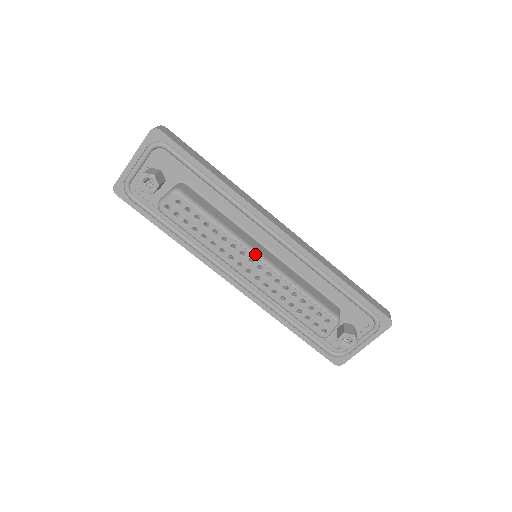
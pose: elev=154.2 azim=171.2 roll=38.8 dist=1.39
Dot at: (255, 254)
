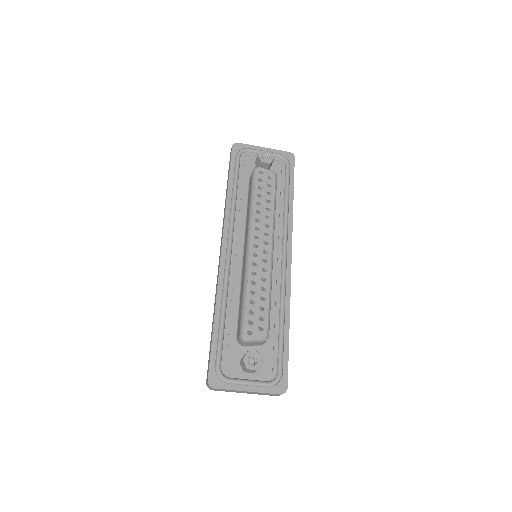
Dot at: (273, 243)
